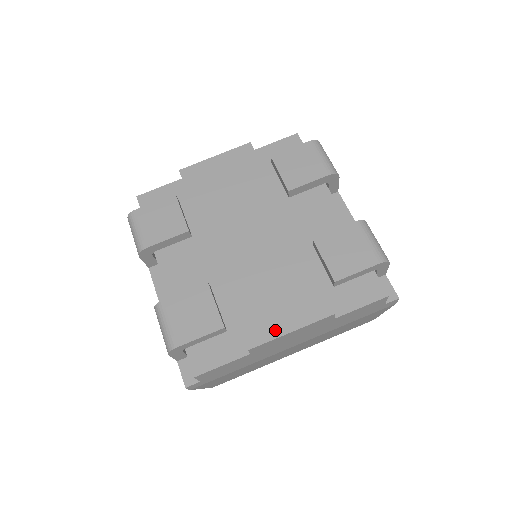
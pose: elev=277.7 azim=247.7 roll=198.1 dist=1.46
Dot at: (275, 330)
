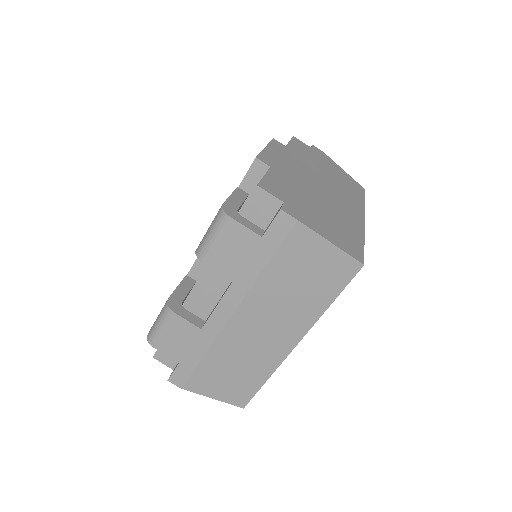
Dot at: occluded
